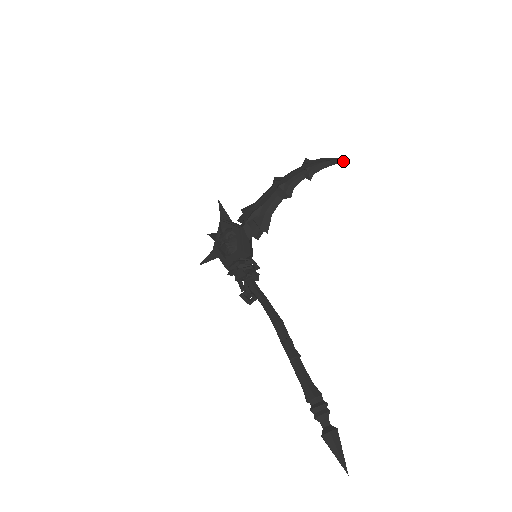
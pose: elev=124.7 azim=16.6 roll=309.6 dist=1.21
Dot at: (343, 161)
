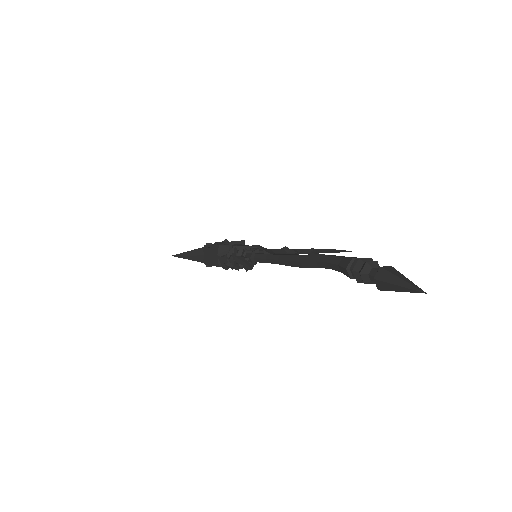
Dot at: (348, 251)
